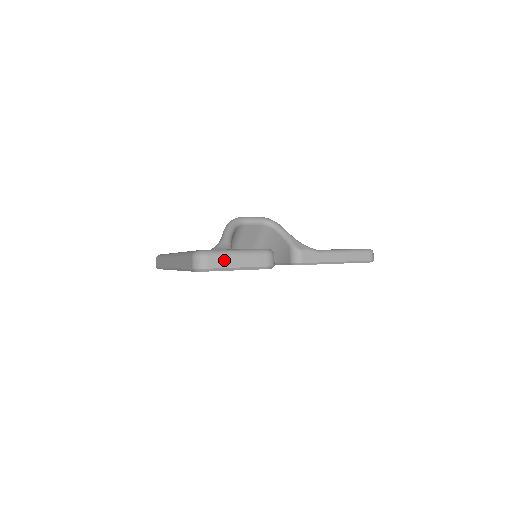
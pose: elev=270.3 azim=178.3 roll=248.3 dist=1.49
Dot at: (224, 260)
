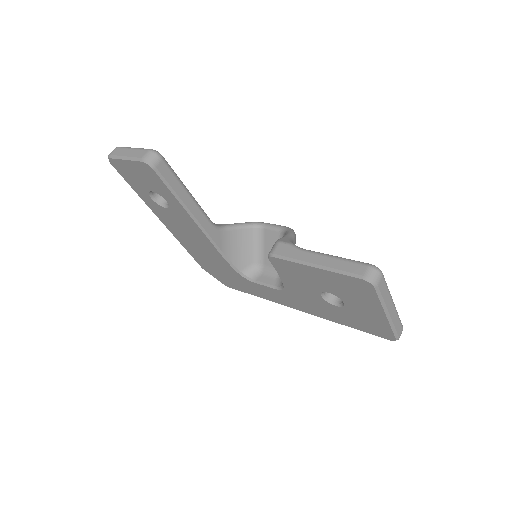
Dot at: (122, 151)
